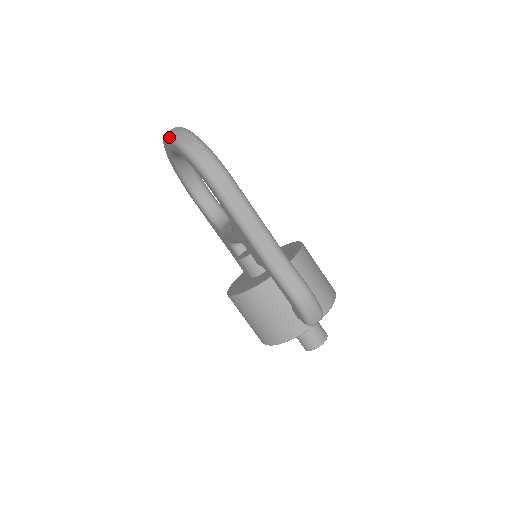
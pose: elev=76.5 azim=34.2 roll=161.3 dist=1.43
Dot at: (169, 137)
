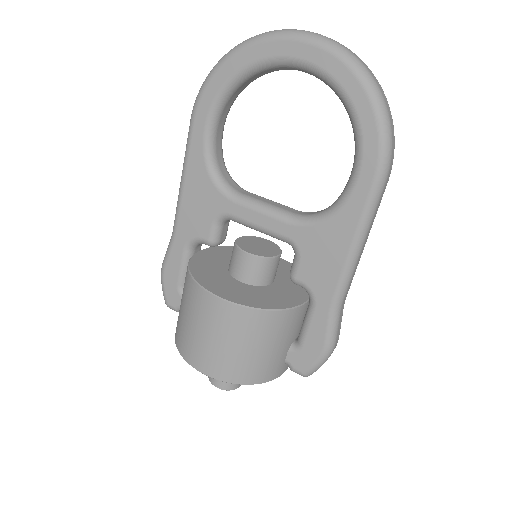
Dot at: (348, 55)
